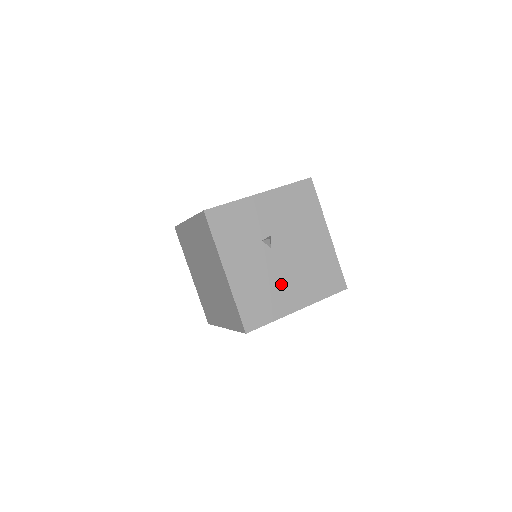
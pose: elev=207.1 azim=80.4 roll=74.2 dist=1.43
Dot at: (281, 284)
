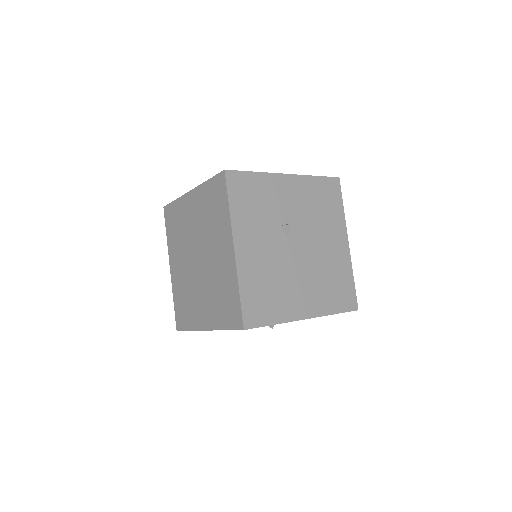
Dot at: (292, 282)
